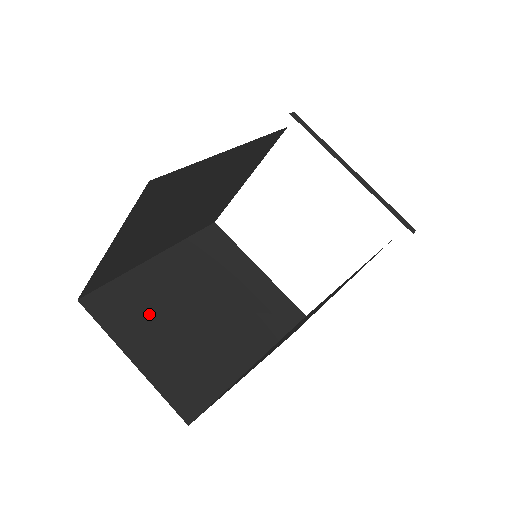
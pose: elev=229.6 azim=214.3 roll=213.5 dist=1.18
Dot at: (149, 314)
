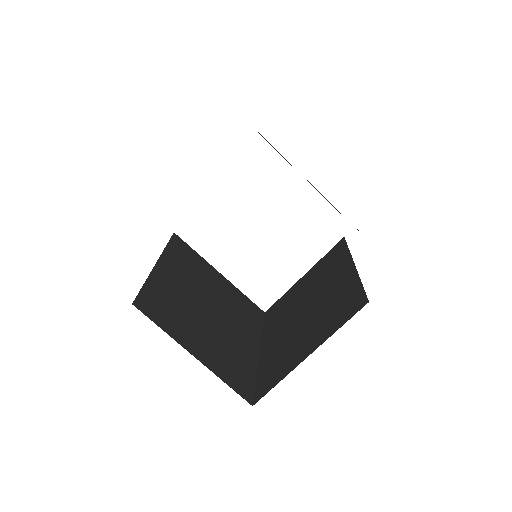
Dot at: (181, 315)
